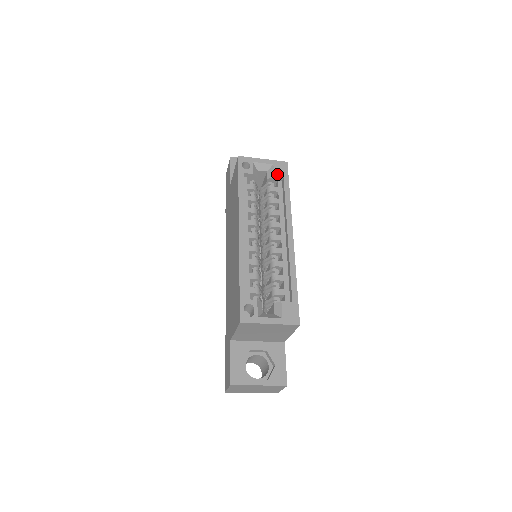
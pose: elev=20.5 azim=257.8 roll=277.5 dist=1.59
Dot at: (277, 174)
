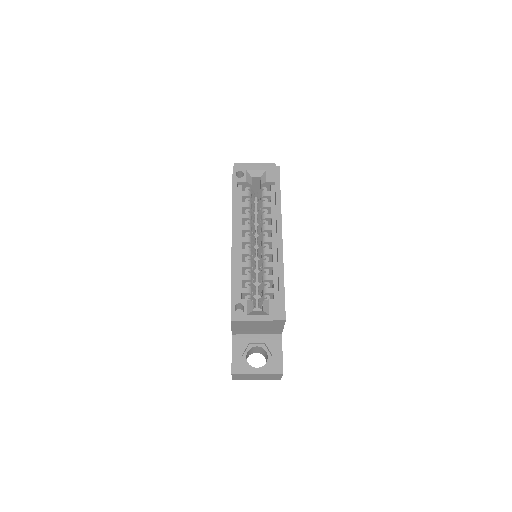
Dot at: (269, 179)
